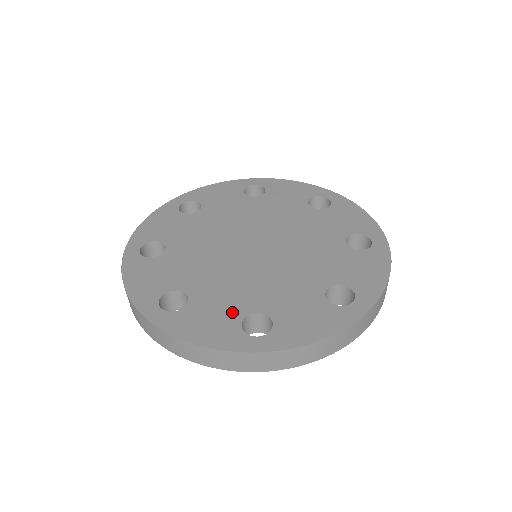
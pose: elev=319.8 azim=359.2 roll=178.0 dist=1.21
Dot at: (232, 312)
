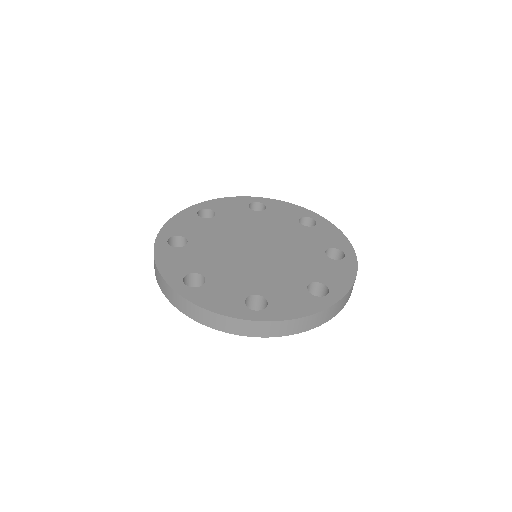
Dot at: (297, 290)
